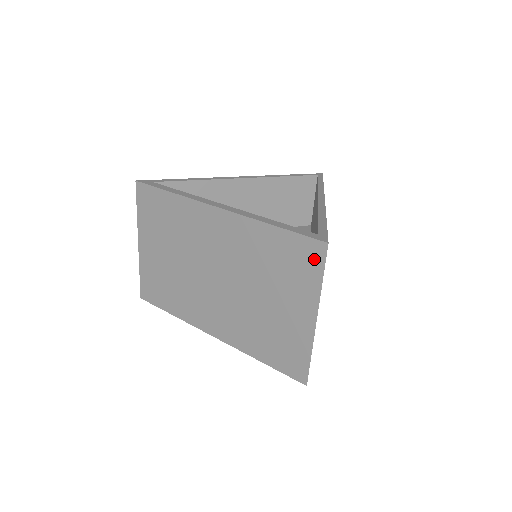
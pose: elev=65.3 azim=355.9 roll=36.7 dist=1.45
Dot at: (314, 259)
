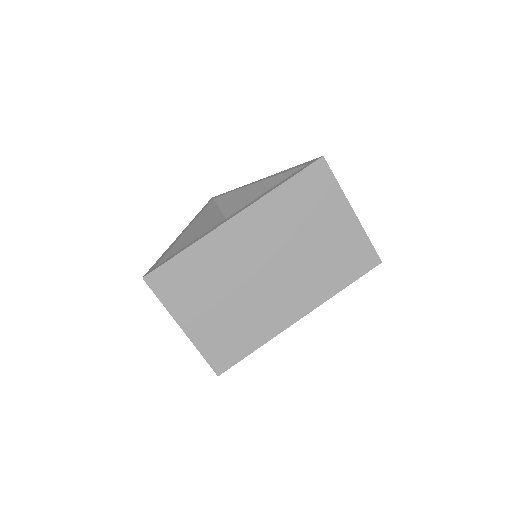
Dot at: (323, 175)
